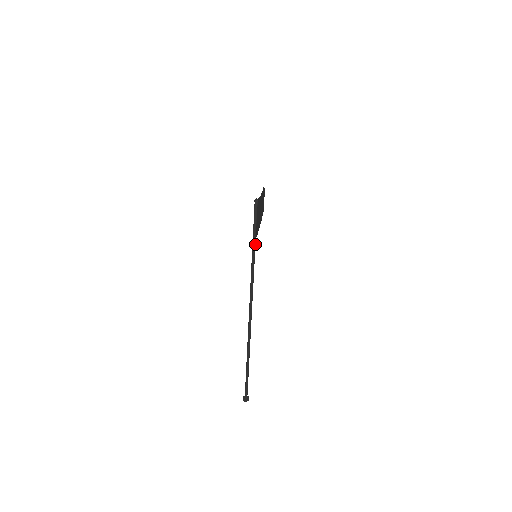
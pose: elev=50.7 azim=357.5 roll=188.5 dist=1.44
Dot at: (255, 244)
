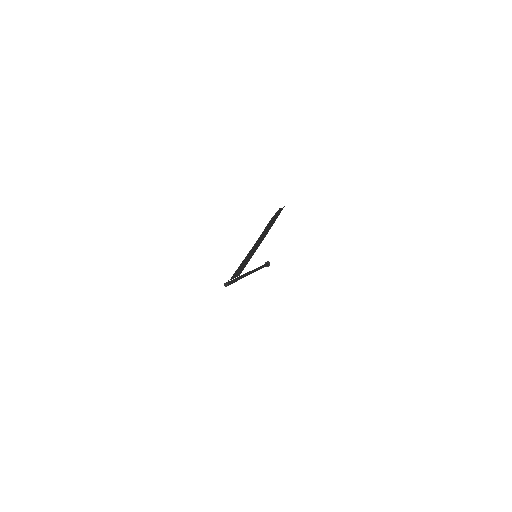
Dot at: occluded
